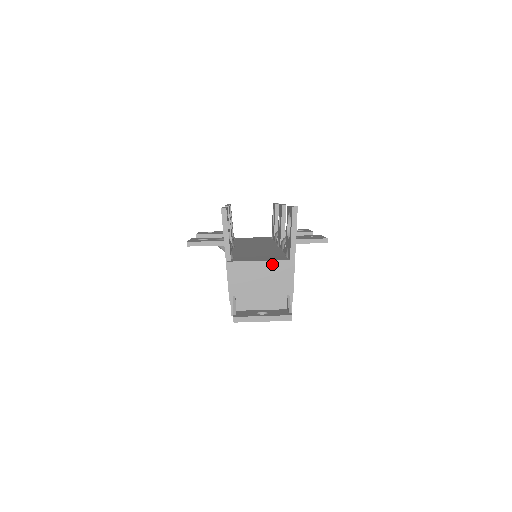
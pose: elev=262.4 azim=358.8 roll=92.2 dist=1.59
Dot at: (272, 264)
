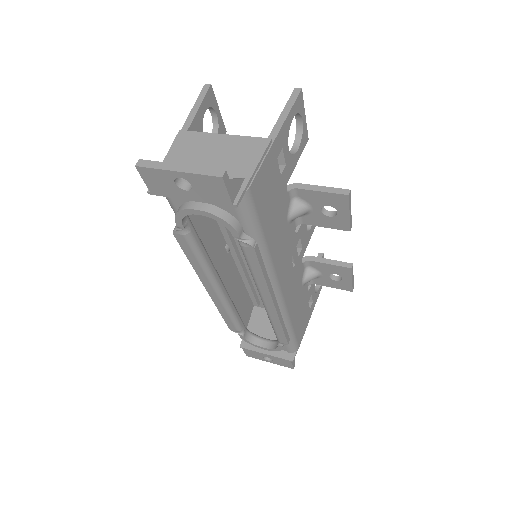
Dot at: (237, 139)
